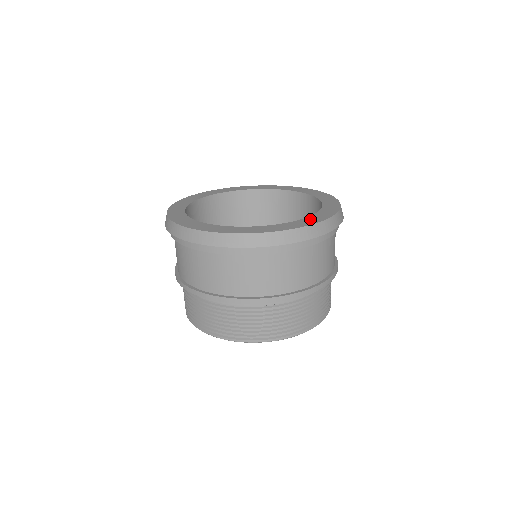
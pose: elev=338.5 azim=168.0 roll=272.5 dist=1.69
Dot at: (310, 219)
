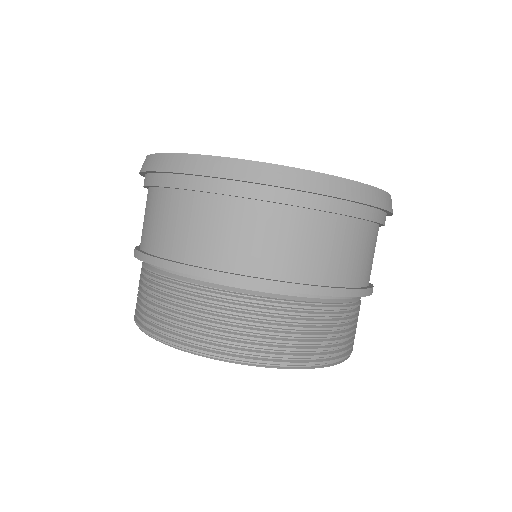
Dot at: occluded
